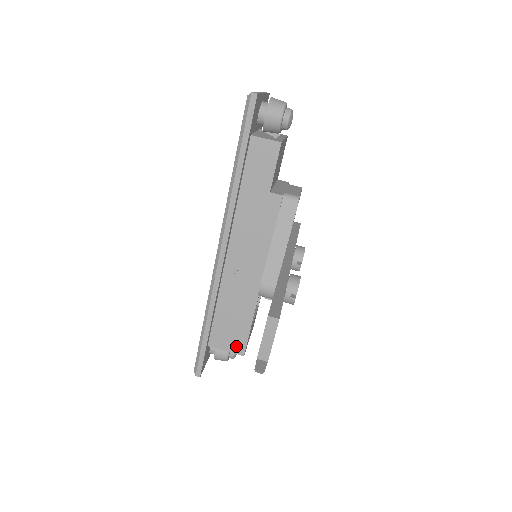
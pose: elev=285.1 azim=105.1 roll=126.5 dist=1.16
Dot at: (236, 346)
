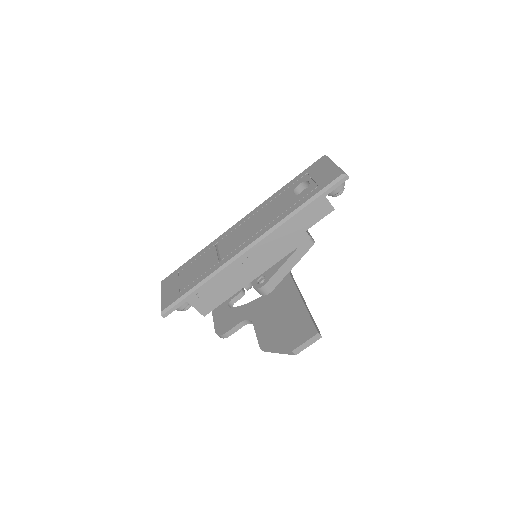
Dot at: (204, 308)
